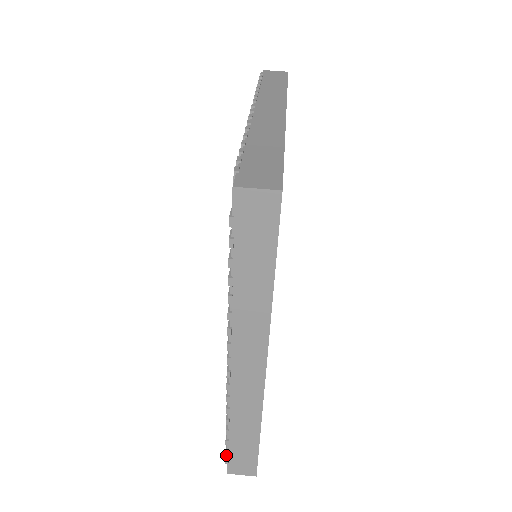
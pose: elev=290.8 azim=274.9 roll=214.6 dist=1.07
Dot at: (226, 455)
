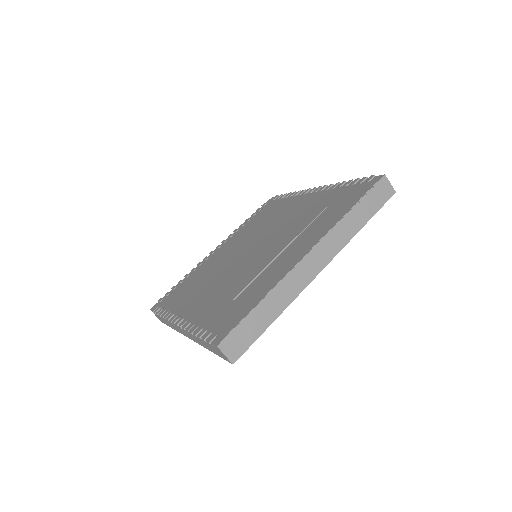
Dot at: (155, 310)
